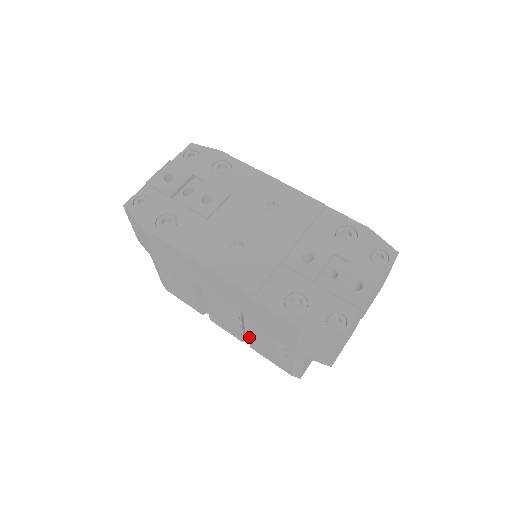
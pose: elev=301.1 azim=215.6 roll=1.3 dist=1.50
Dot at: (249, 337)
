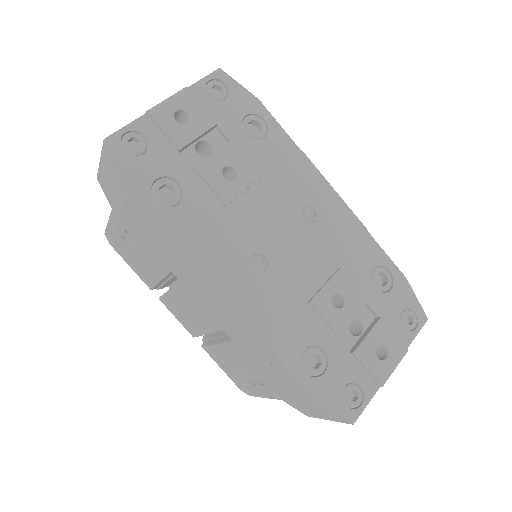
Dot at: (211, 344)
